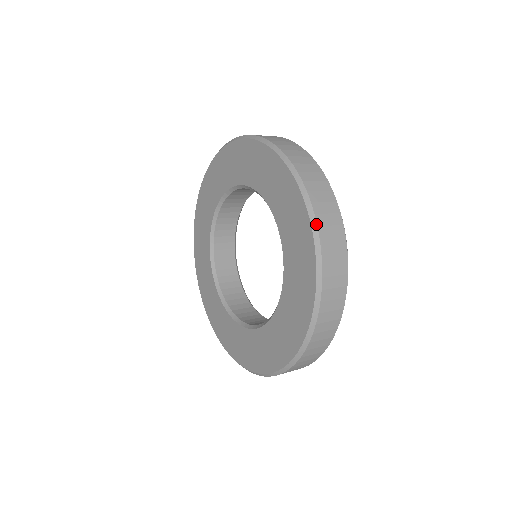
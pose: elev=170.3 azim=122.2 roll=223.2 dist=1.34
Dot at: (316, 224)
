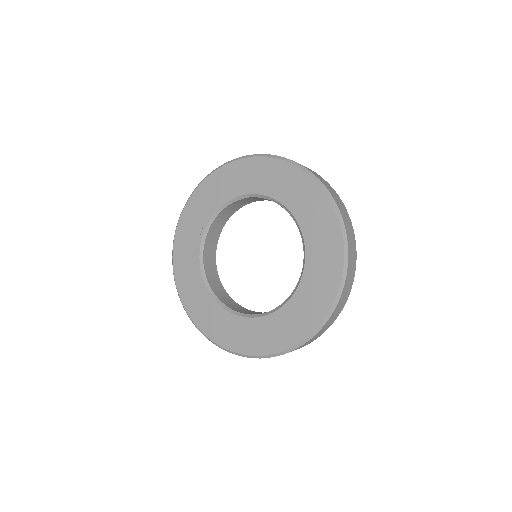
Dot at: (323, 184)
